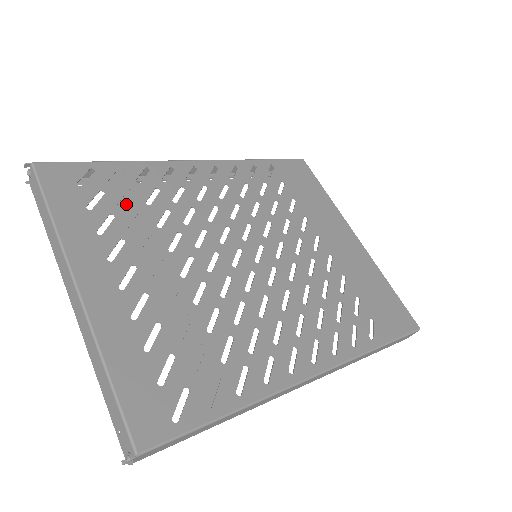
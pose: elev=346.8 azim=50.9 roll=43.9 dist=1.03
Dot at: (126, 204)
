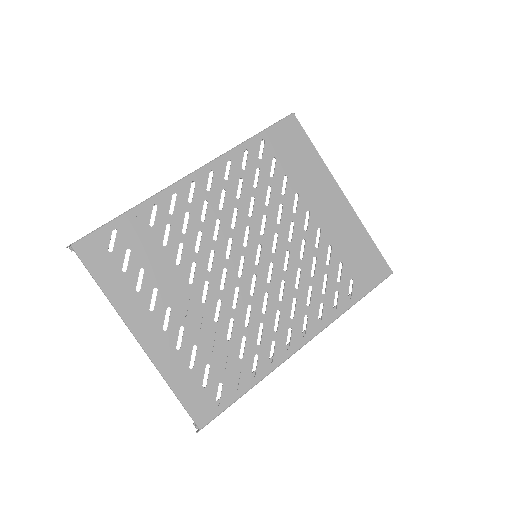
Dot at: (149, 253)
